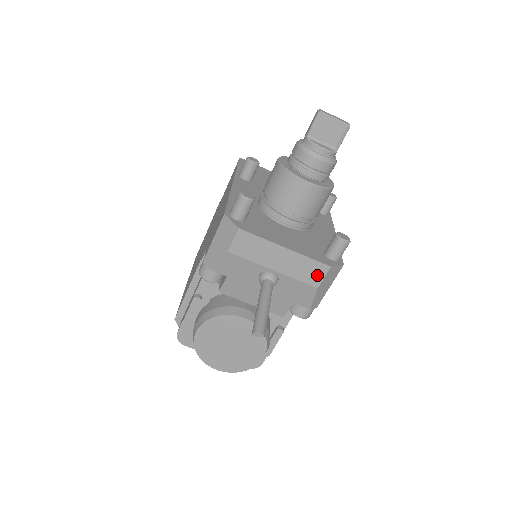
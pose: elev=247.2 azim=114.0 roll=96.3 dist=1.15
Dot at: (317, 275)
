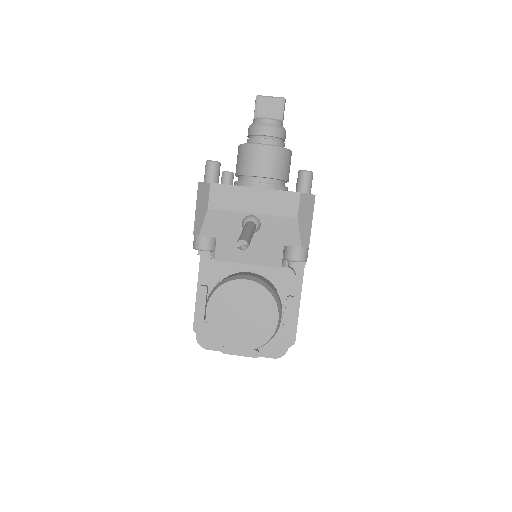
Dot at: (292, 205)
